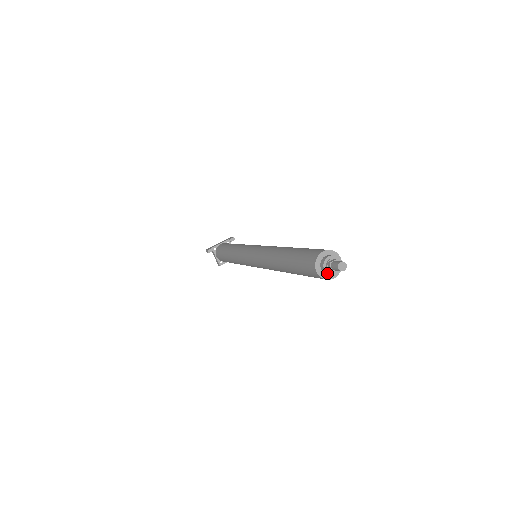
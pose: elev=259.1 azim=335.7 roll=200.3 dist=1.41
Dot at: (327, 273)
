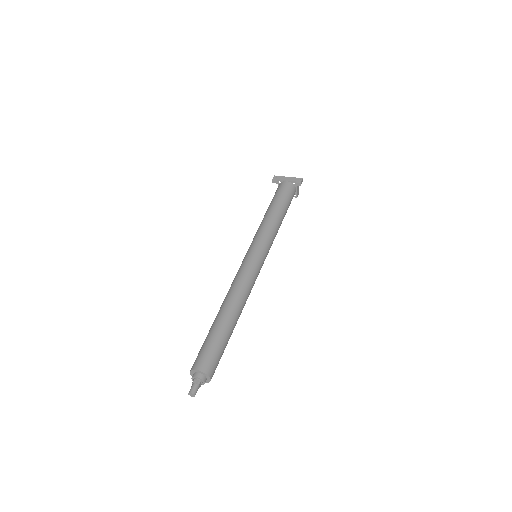
Dot at: occluded
